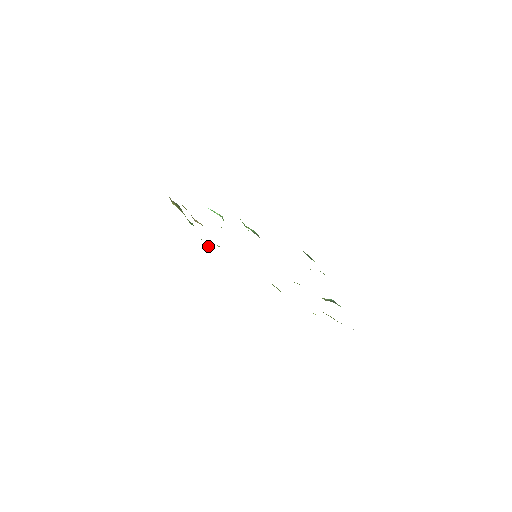
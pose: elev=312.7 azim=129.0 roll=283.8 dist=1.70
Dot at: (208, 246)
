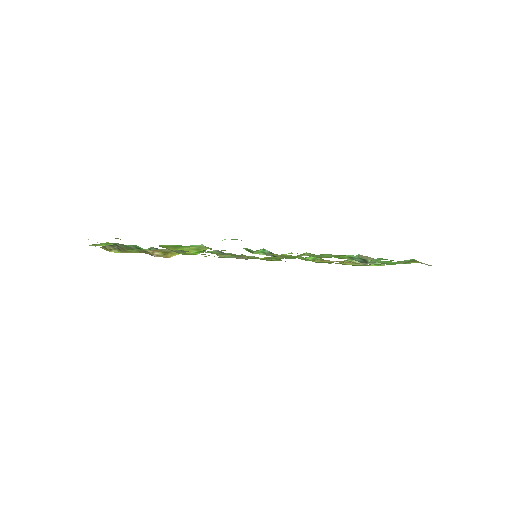
Dot at: occluded
